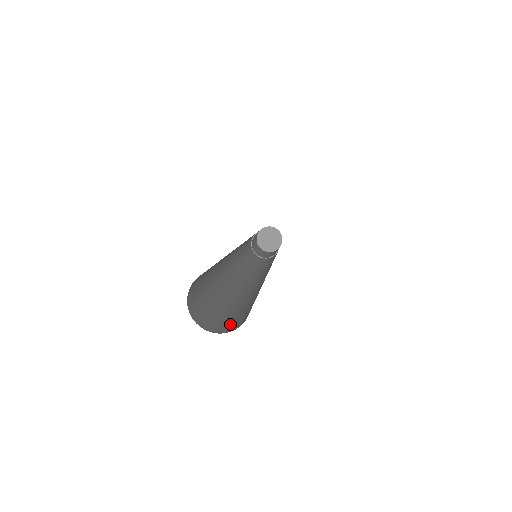
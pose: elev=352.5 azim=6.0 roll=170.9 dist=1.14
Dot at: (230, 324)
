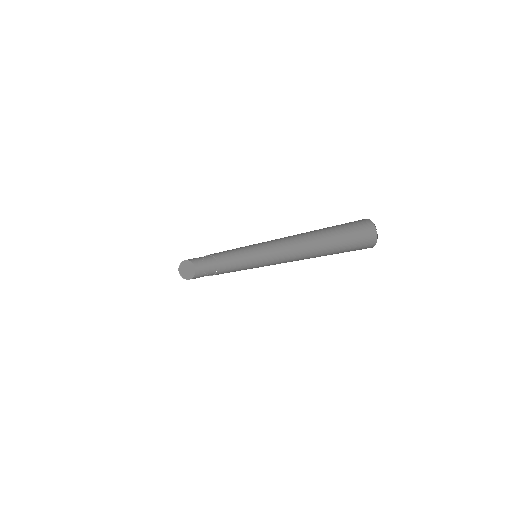
Dot at: occluded
